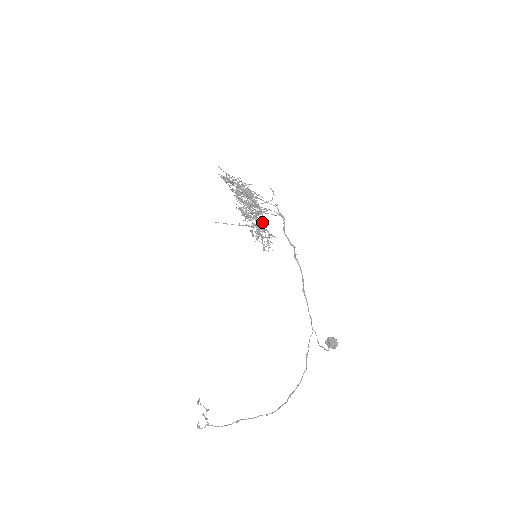
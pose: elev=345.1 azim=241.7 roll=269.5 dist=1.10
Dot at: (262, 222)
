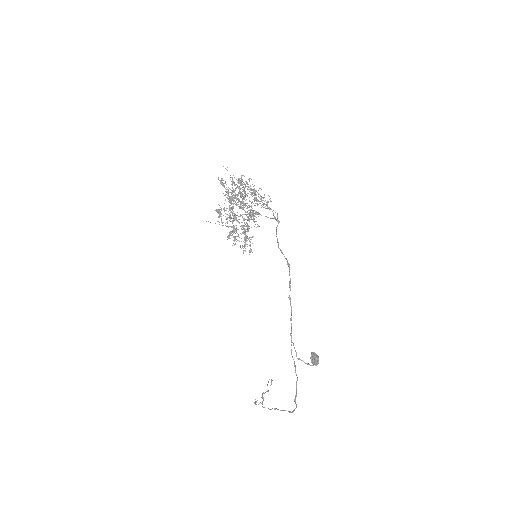
Dot at: occluded
